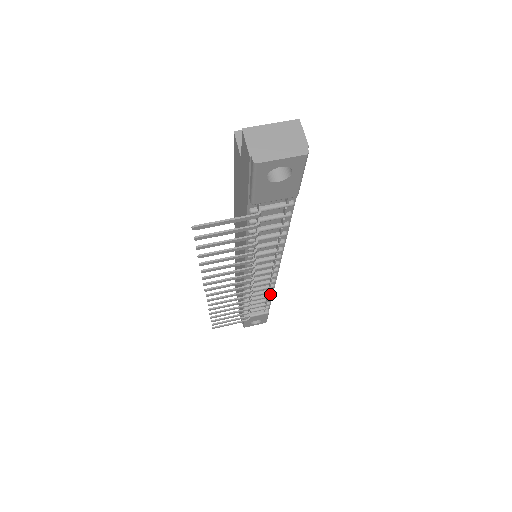
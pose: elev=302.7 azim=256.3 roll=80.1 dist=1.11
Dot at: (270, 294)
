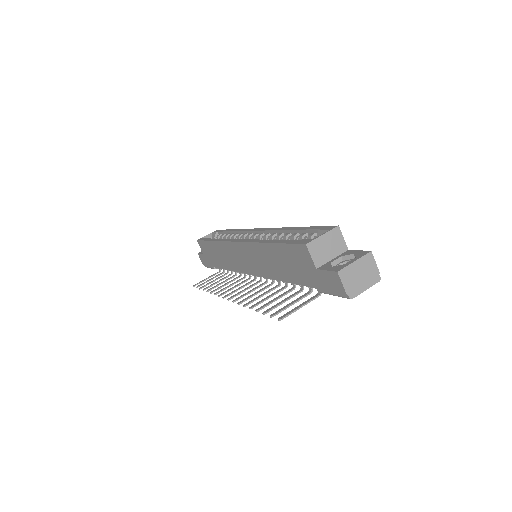
Dot at: occluded
